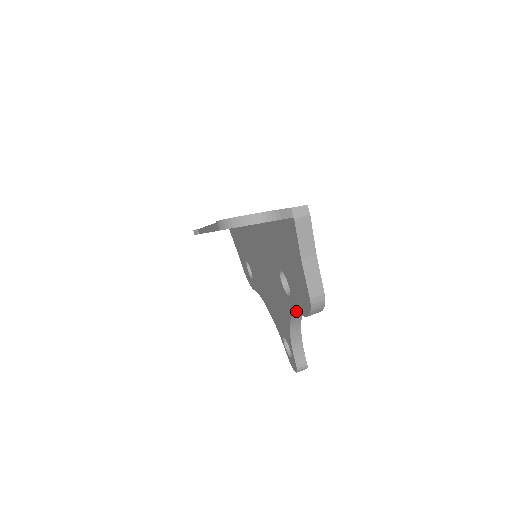
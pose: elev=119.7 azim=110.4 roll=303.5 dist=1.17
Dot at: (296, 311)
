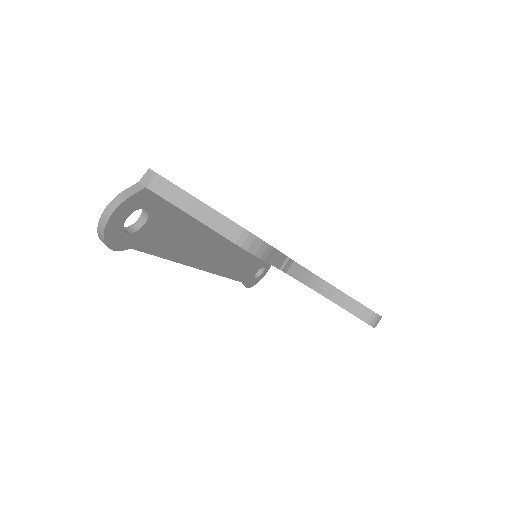
Dot at: (272, 265)
